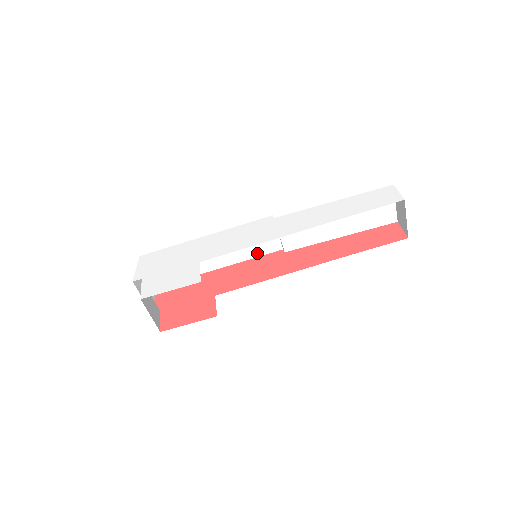
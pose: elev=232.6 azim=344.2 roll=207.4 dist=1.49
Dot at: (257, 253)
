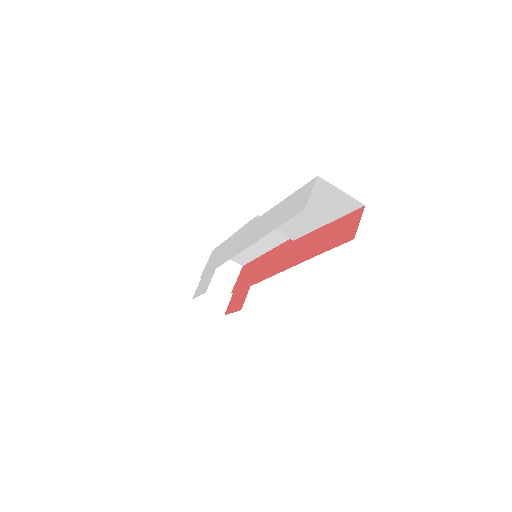
Dot at: (279, 241)
